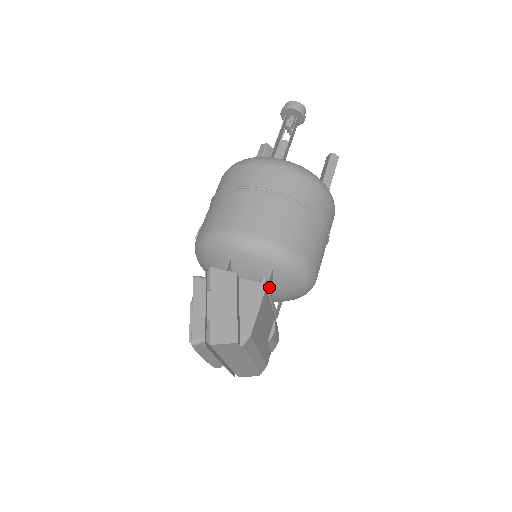
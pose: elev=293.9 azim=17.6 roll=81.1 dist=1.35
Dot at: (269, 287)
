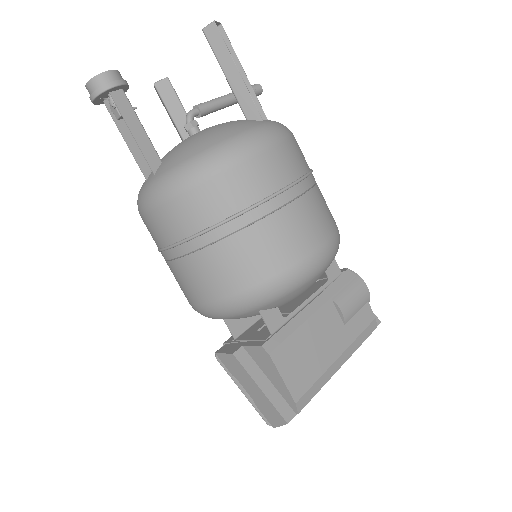
Dot at: (278, 323)
